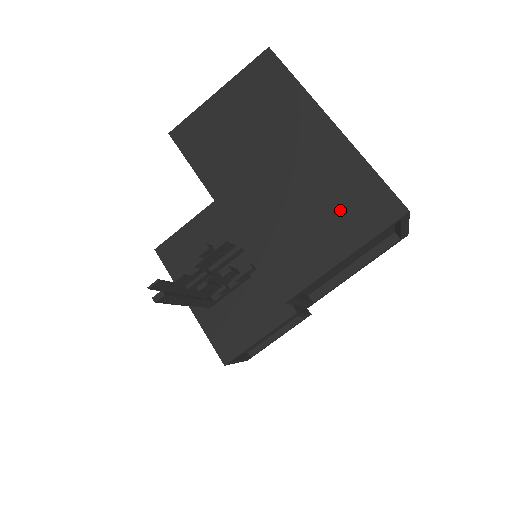
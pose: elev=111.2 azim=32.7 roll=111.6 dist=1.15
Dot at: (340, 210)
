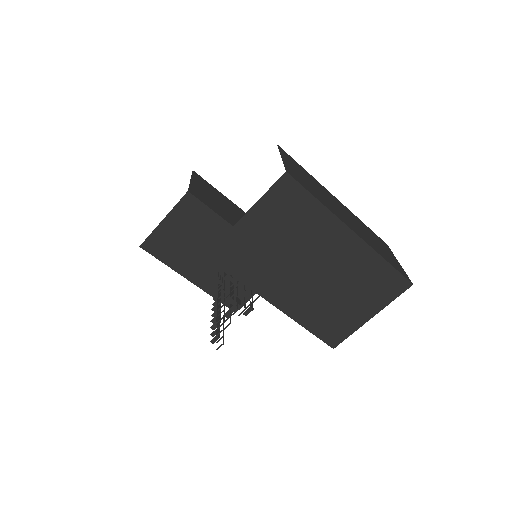
Dot at: (365, 291)
